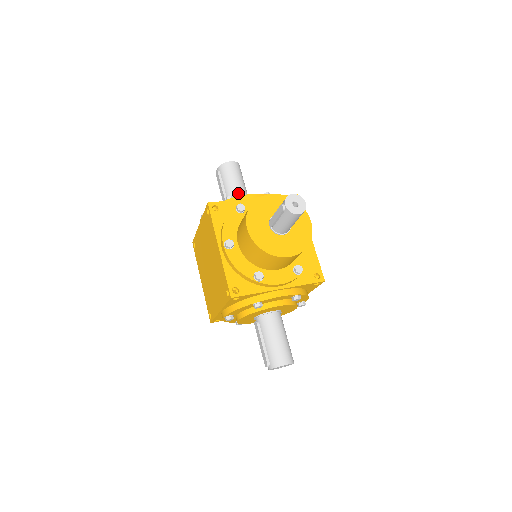
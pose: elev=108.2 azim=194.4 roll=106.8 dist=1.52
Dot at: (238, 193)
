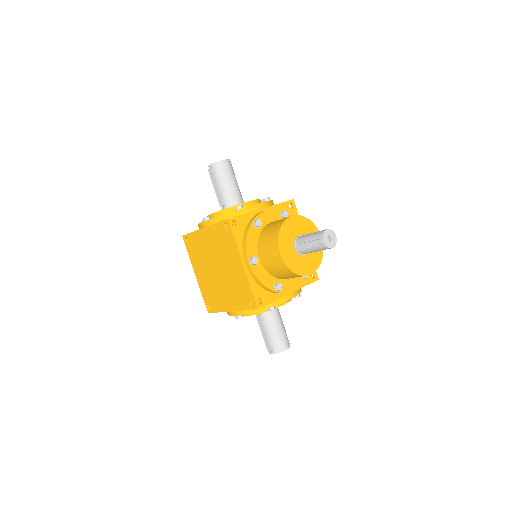
Dot at: (235, 194)
